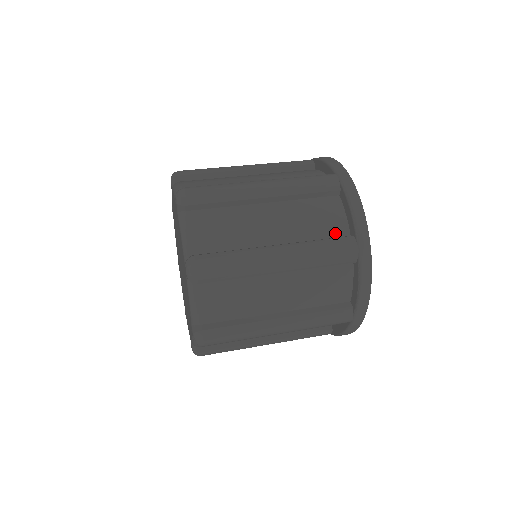
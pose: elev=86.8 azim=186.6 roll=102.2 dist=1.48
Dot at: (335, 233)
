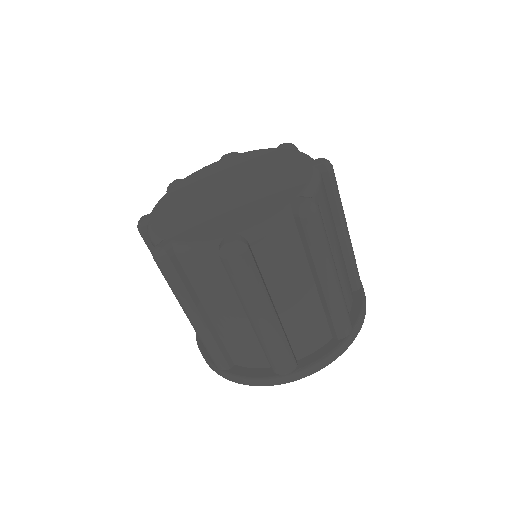
Dot at: occluded
